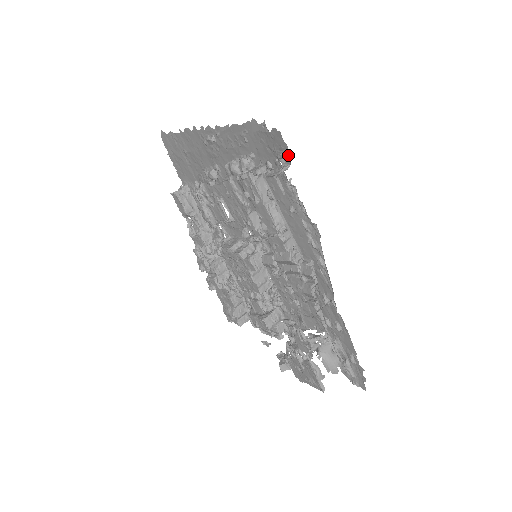
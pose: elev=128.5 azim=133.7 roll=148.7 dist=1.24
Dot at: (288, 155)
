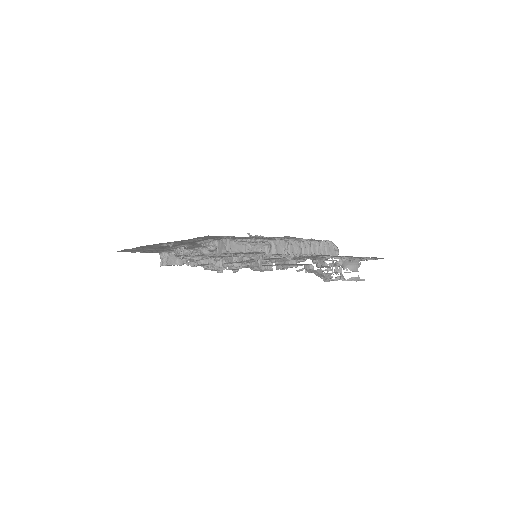
Dot at: occluded
